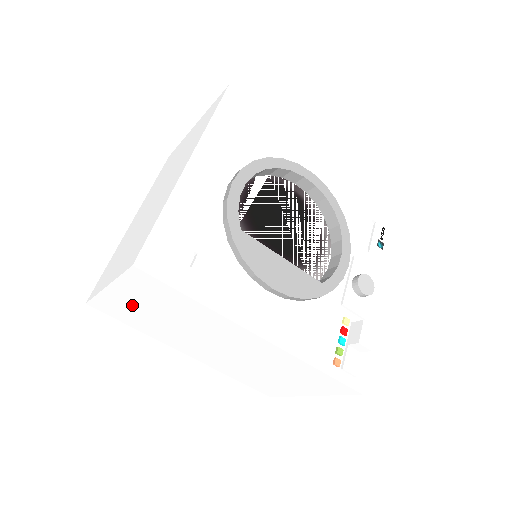
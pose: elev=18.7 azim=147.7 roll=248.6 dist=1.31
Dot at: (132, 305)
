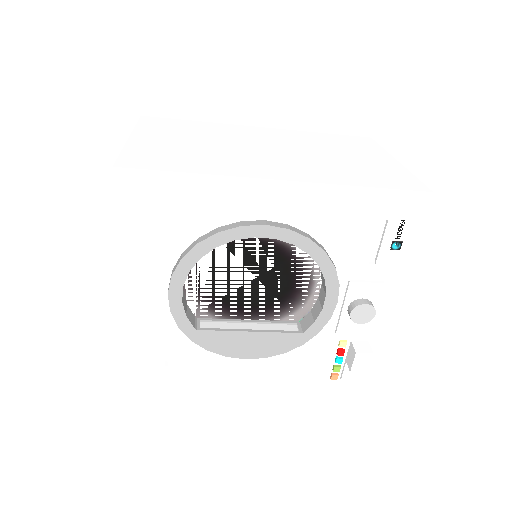
Dot at: occluded
